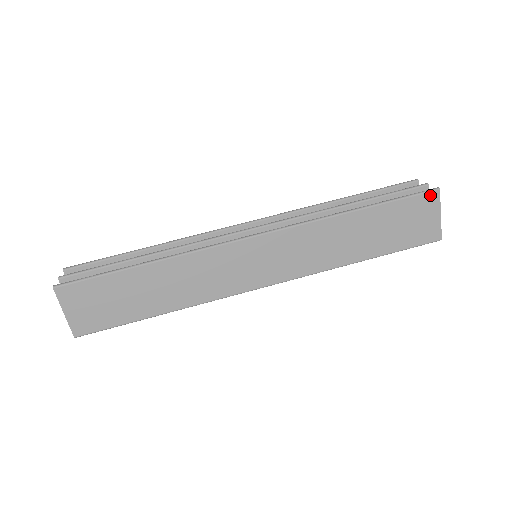
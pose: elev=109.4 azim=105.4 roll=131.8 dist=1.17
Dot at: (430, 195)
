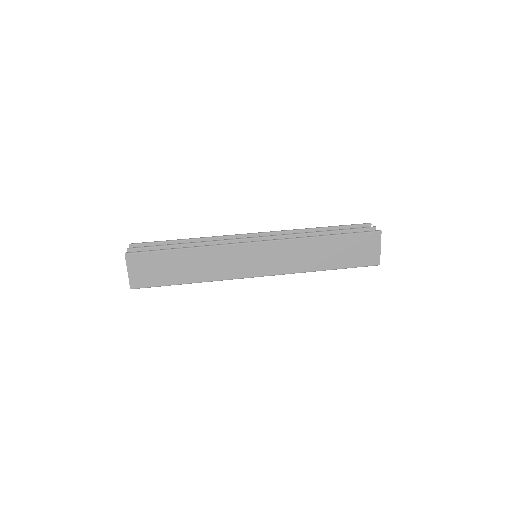
Dot at: (375, 234)
